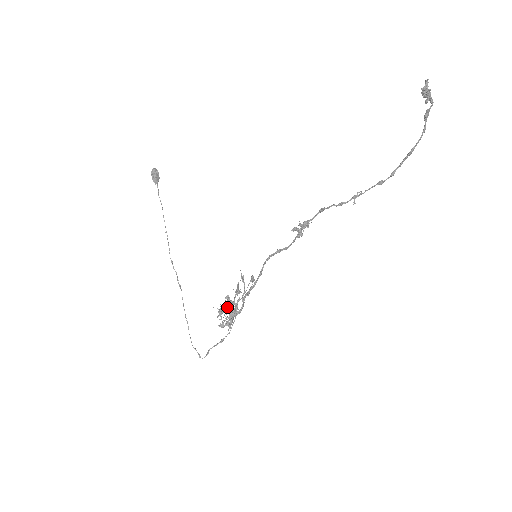
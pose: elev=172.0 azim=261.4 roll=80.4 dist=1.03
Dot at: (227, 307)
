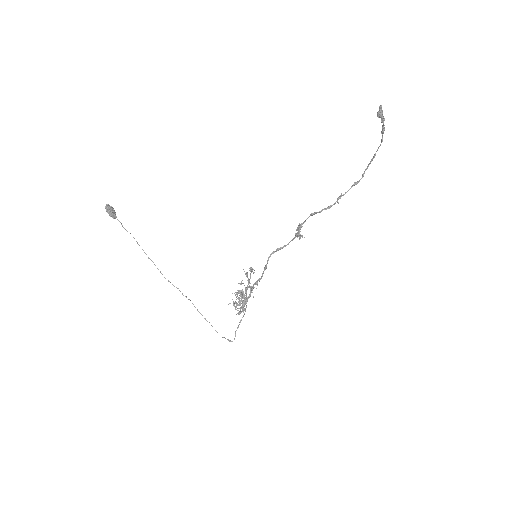
Dot at: (238, 298)
